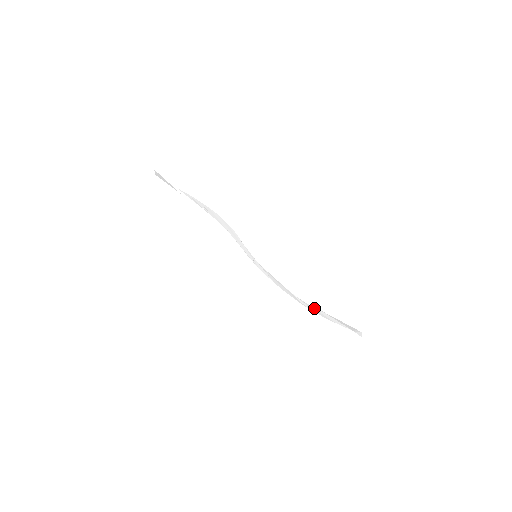
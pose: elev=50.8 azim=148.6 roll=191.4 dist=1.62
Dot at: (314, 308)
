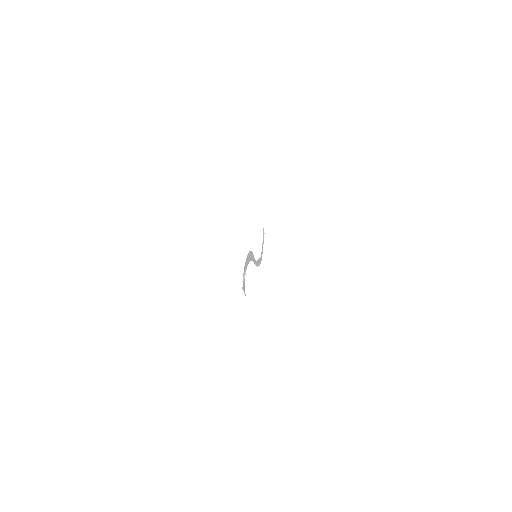
Dot at: (262, 249)
